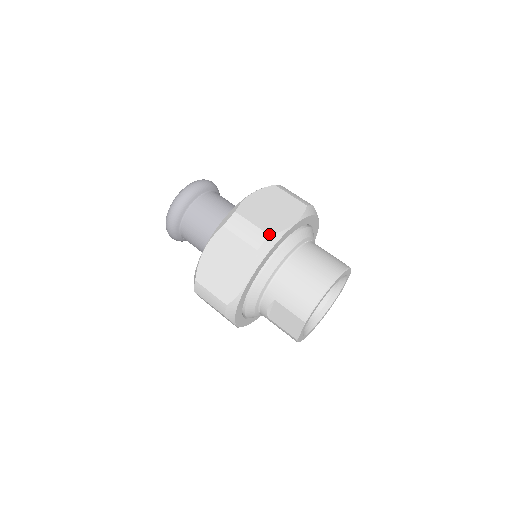
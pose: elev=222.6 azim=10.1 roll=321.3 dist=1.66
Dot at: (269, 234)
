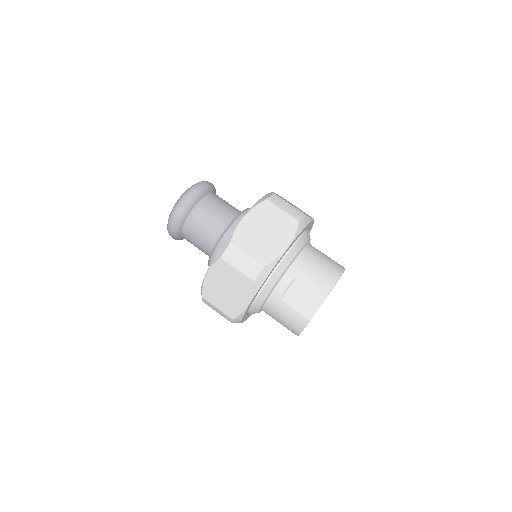
Dot at: (305, 214)
